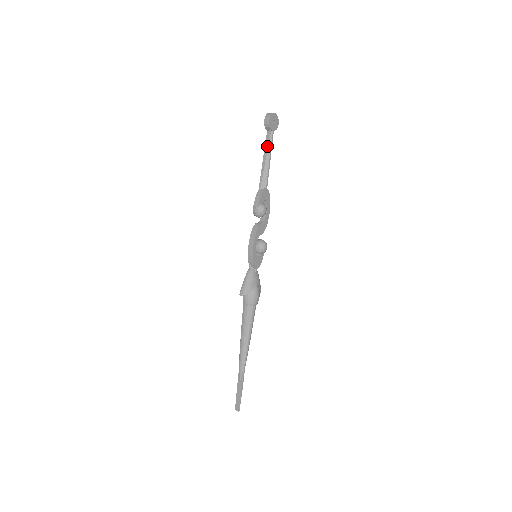
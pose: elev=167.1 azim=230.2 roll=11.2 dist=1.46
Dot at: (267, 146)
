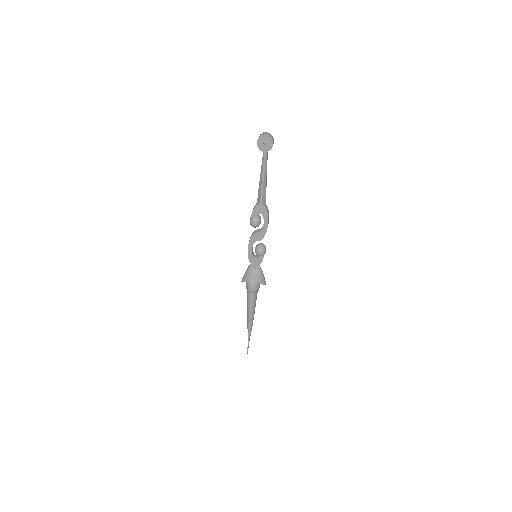
Dot at: (261, 165)
